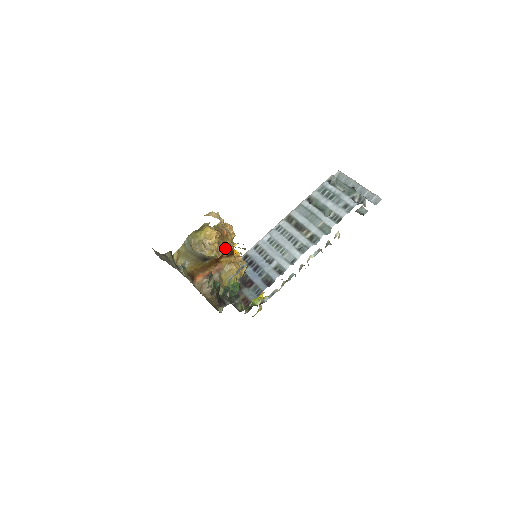
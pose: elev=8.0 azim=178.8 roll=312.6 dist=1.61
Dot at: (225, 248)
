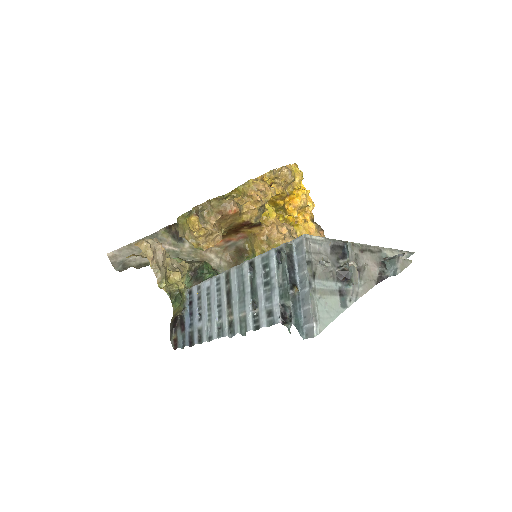
Dot at: (239, 224)
